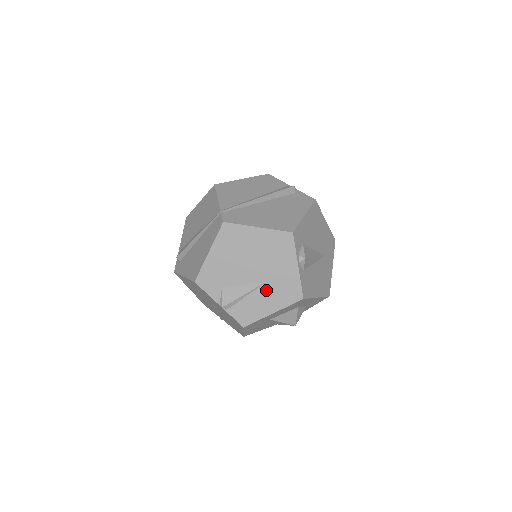
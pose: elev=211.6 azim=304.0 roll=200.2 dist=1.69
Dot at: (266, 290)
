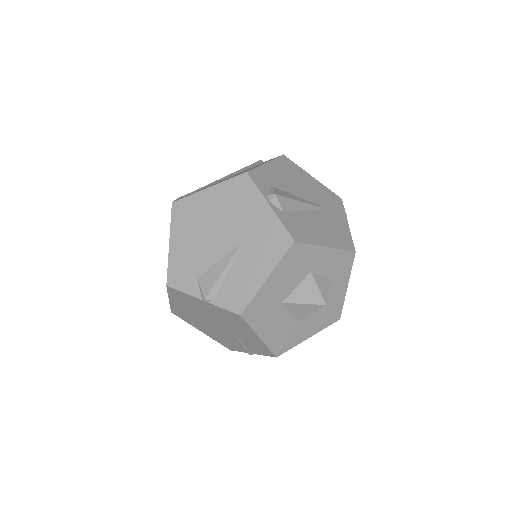
Dot at: (246, 253)
